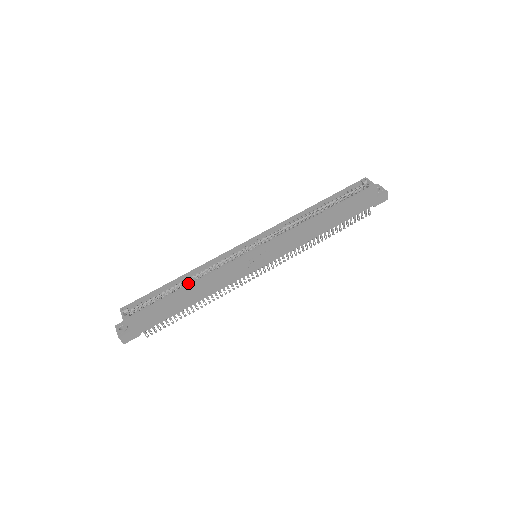
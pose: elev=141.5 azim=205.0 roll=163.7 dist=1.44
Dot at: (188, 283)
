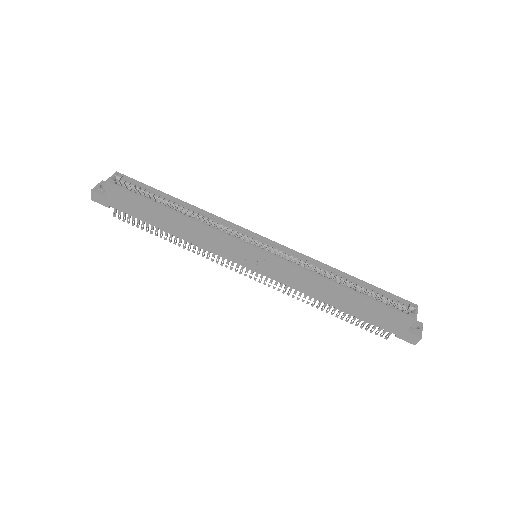
Dot at: occluded
